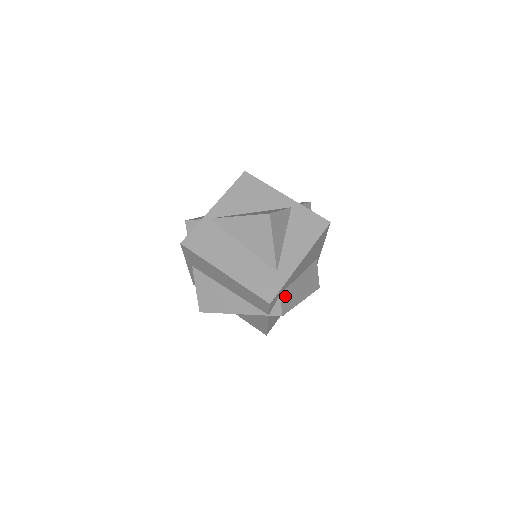
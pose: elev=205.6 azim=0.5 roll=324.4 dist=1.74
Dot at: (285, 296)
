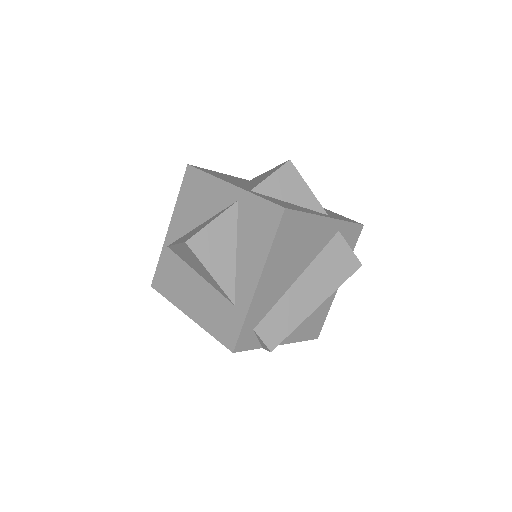
Dot at: (268, 324)
